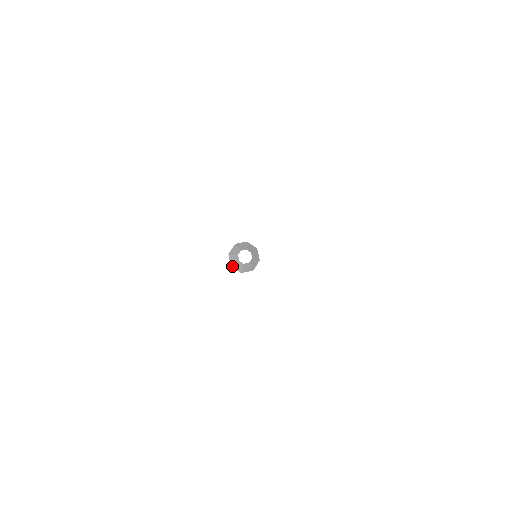
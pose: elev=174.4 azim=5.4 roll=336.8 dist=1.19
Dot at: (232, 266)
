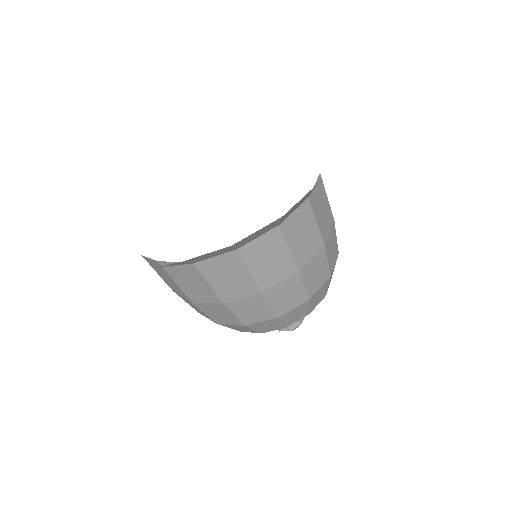
Dot at: (290, 330)
